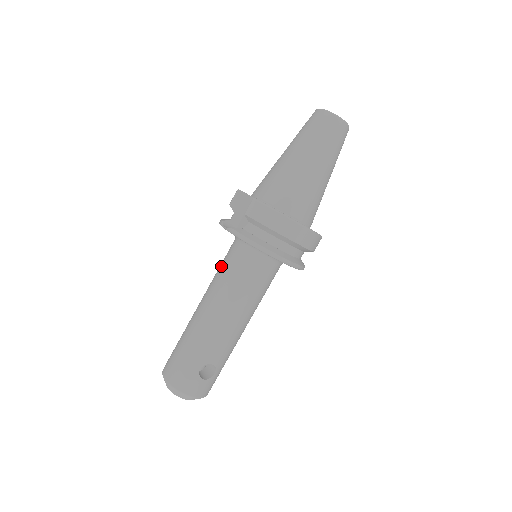
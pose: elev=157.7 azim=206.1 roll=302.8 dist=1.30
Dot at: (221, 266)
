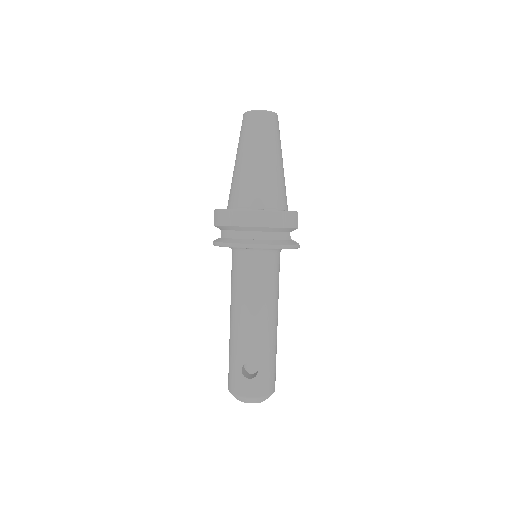
Dot at: occluded
